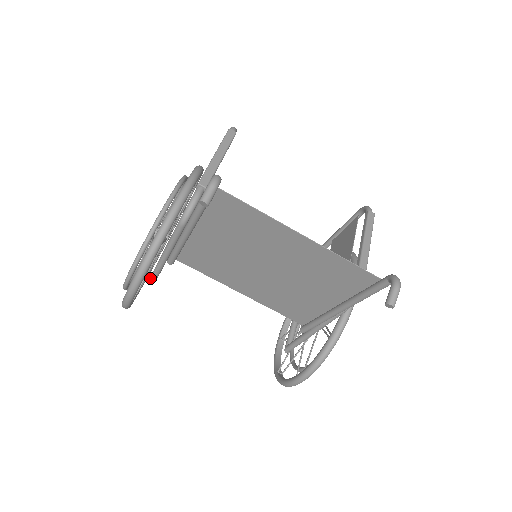
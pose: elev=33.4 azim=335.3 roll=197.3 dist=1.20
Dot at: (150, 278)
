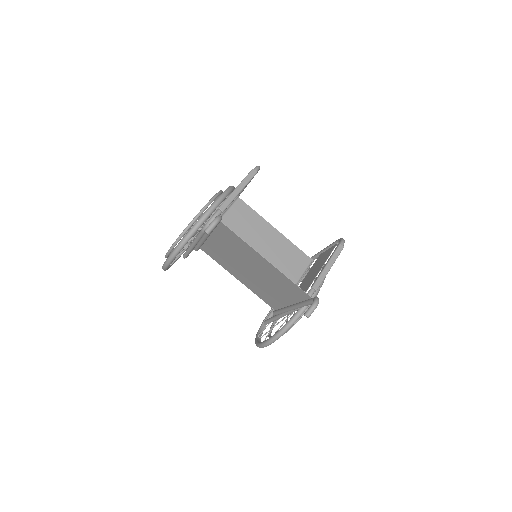
Dot at: (184, 254)
